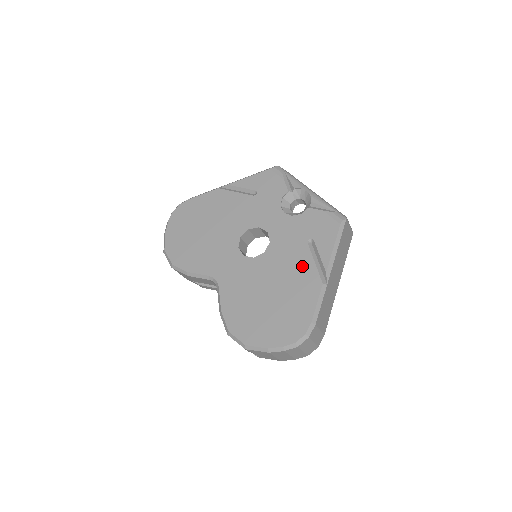
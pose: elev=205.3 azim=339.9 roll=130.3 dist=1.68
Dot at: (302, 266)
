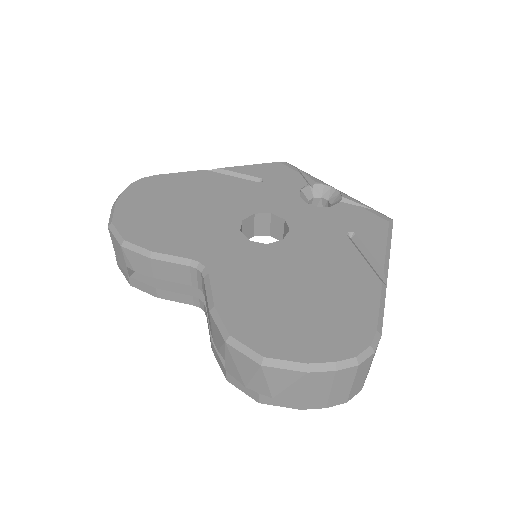
Dot at: (345, 260)
